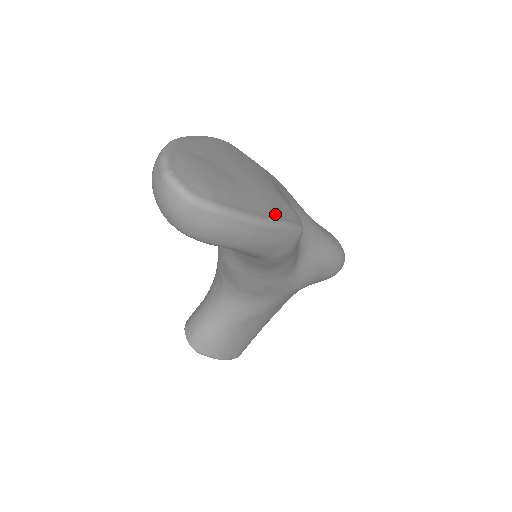
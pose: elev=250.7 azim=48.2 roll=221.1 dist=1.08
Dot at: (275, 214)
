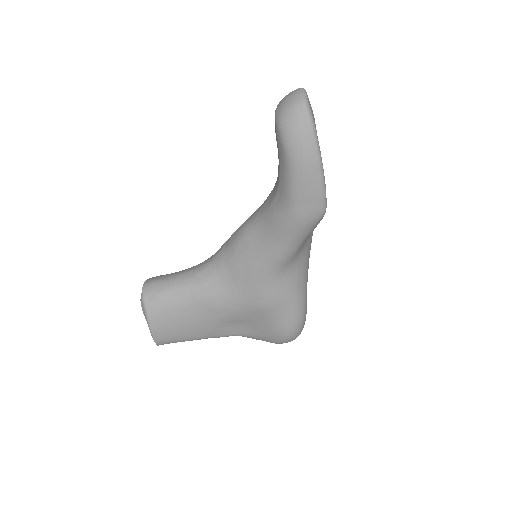
Dot at: (324, 177)
